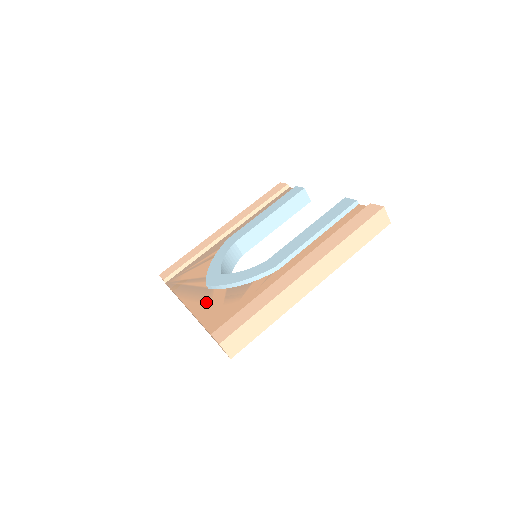
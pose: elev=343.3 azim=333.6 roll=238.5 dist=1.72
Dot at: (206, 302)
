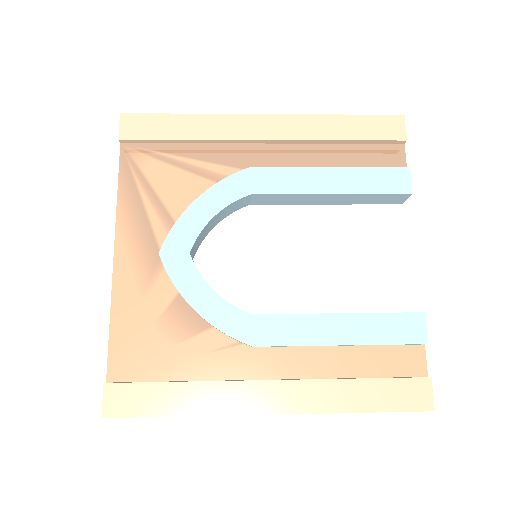
Dot at: (140, 286)
